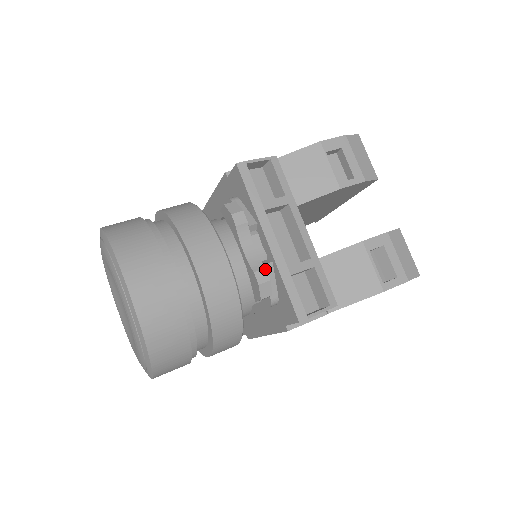
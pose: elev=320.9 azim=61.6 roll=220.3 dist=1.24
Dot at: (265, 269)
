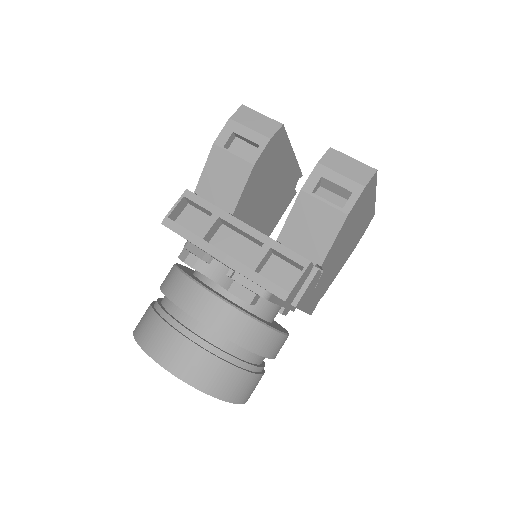
Dot at: (234, 281)
